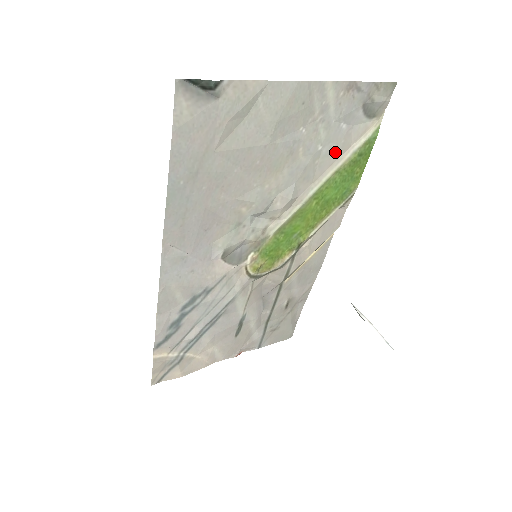
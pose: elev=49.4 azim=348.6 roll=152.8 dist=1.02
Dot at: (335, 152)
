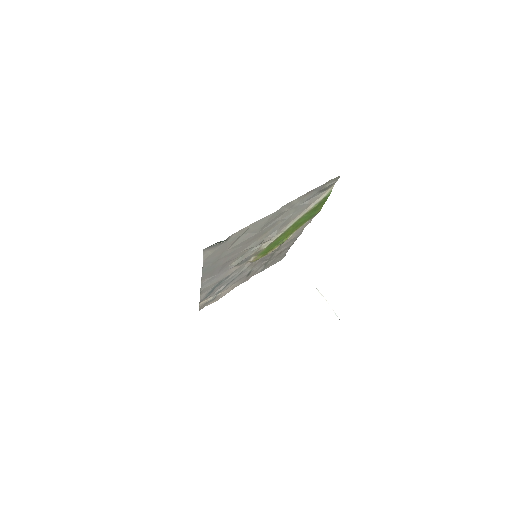
Dot at: (302, 210)
